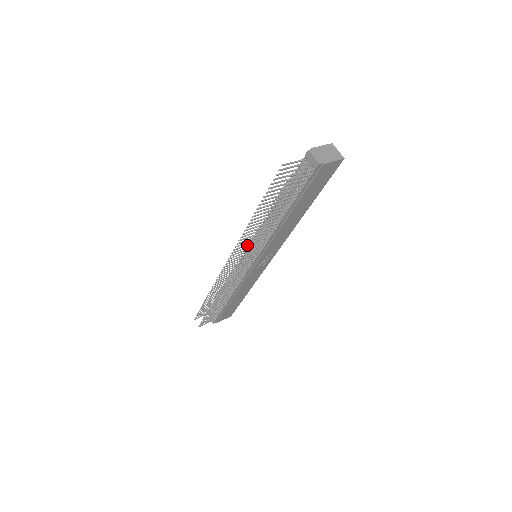
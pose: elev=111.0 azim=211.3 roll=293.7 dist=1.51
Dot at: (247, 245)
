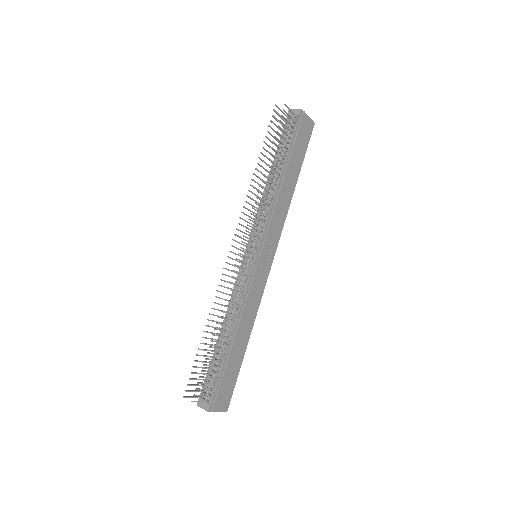
Dot at: (248, 228)
